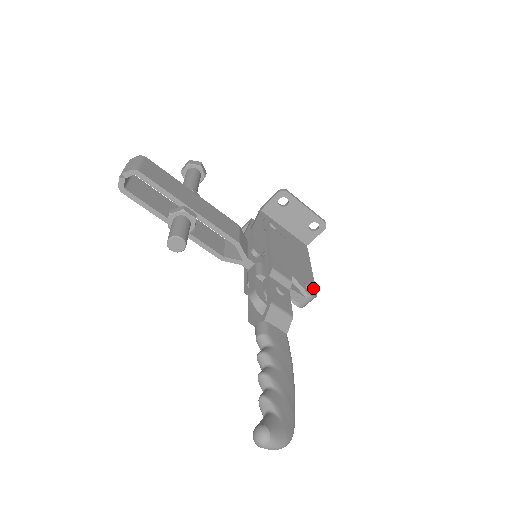
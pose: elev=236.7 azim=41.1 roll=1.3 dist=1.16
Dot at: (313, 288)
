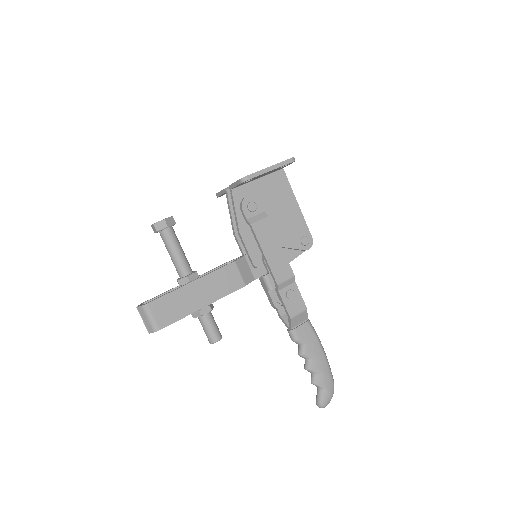
Dot at: (308, 238)
